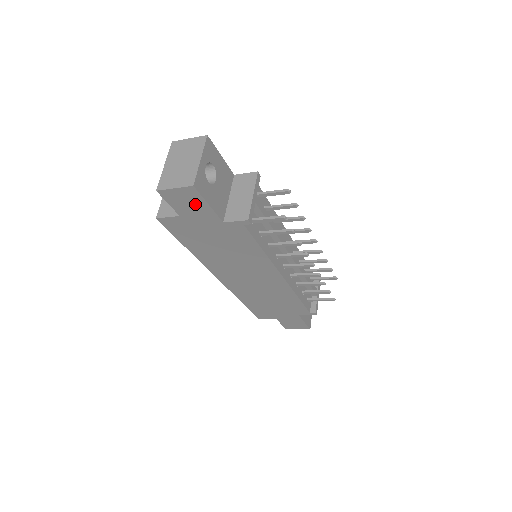
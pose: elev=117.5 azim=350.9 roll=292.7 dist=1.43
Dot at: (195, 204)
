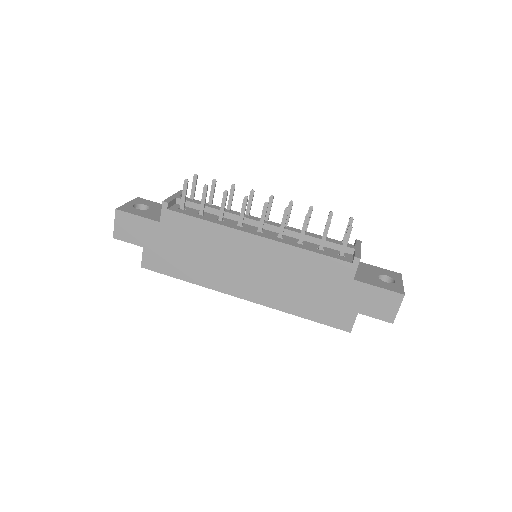
Dot at: (134, 224)
